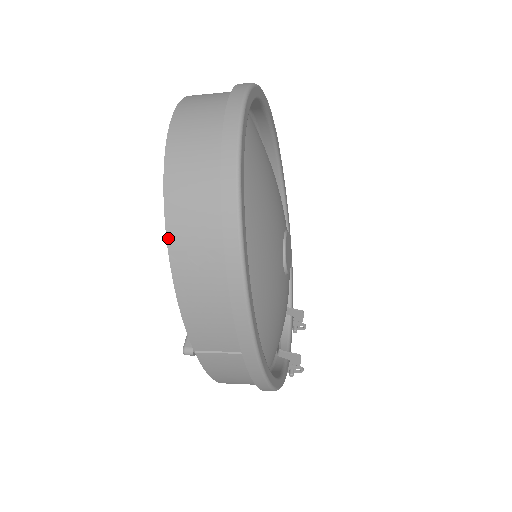
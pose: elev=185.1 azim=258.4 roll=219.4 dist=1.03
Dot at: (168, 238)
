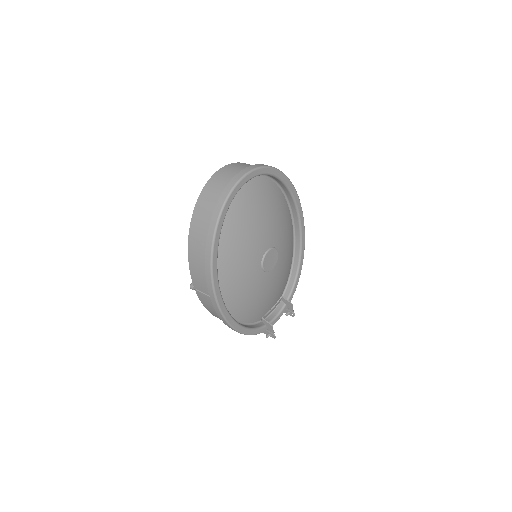
Dot at: (190, 229)
